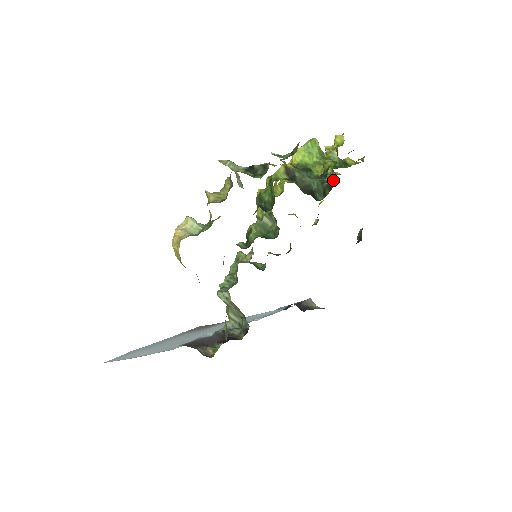
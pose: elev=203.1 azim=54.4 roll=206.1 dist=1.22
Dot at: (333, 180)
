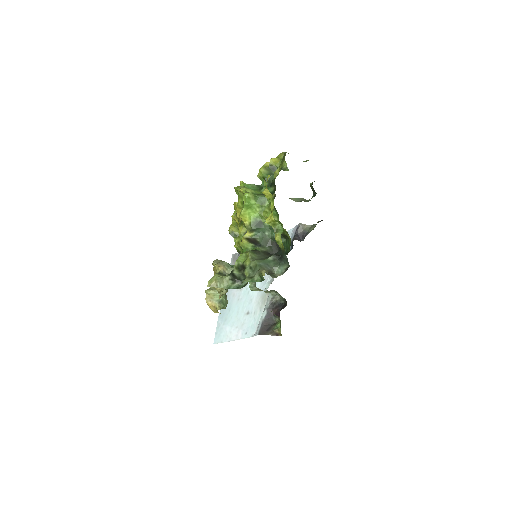
Dot at: (286, 232)
